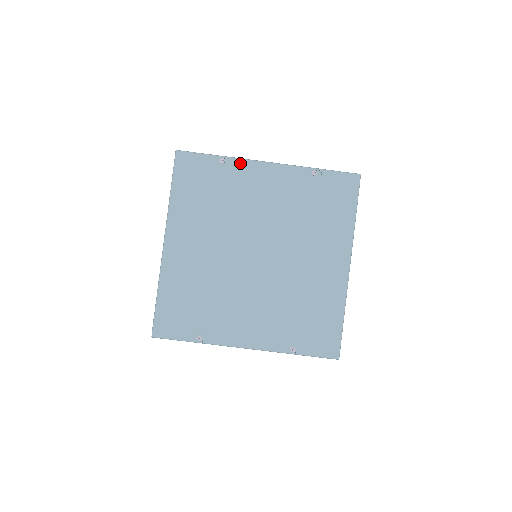
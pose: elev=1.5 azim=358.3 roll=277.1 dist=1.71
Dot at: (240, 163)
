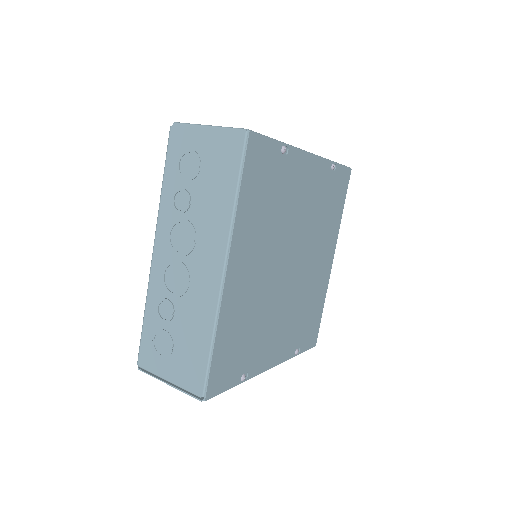
Dot at: (295, 154)
